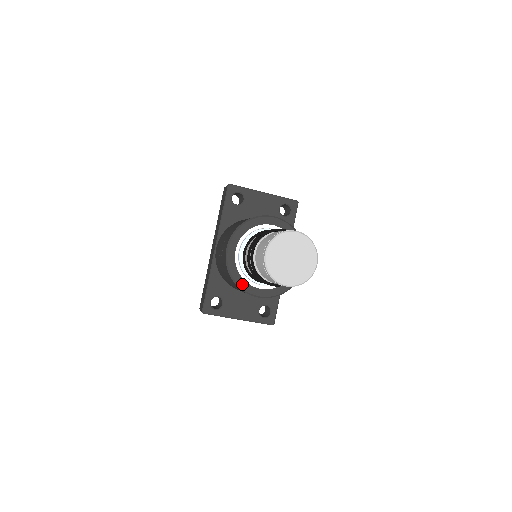
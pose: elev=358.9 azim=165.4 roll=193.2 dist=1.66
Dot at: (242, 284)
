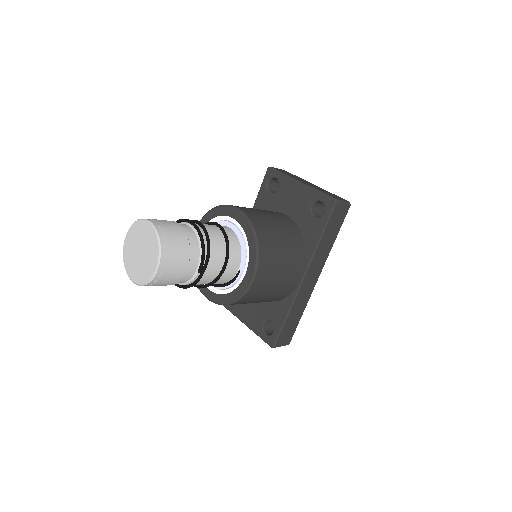
Dot at: occluded
